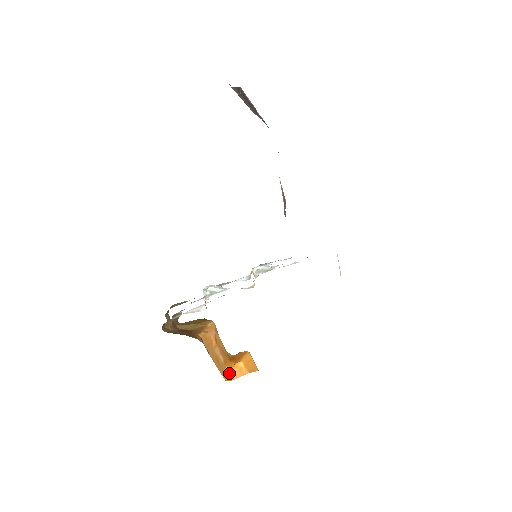
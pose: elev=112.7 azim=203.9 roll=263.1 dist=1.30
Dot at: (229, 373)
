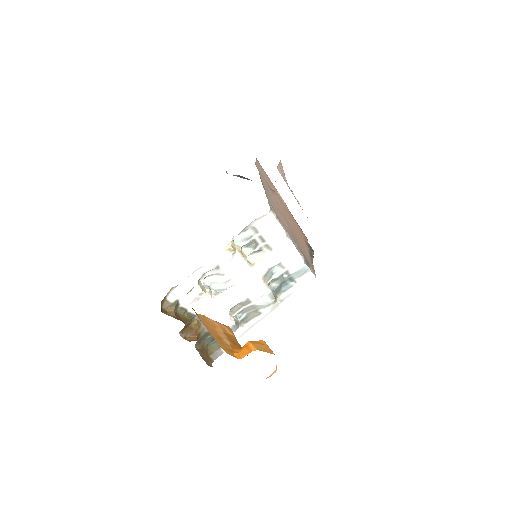
Dot at: (235, 352)
